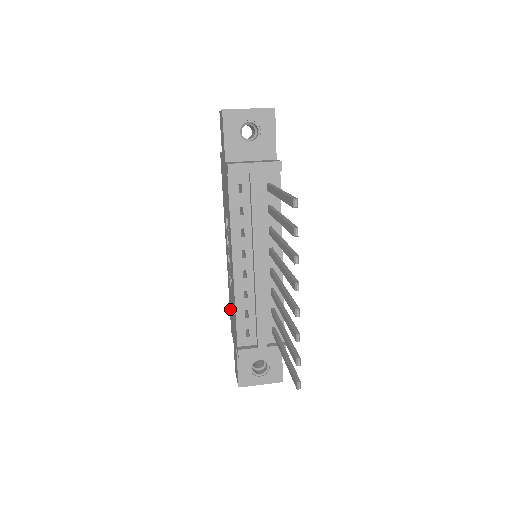
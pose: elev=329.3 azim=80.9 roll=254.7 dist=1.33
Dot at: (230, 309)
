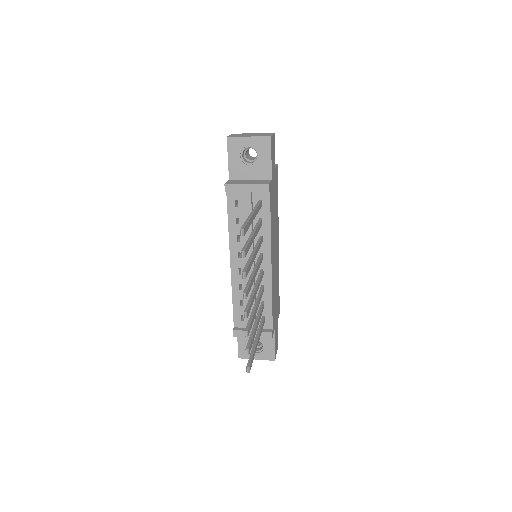
Dot at: occluded
